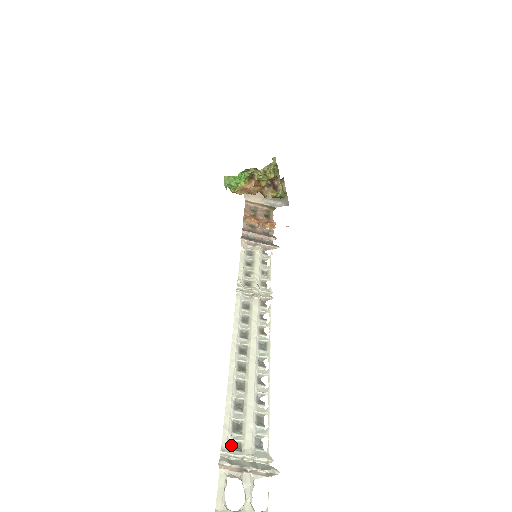
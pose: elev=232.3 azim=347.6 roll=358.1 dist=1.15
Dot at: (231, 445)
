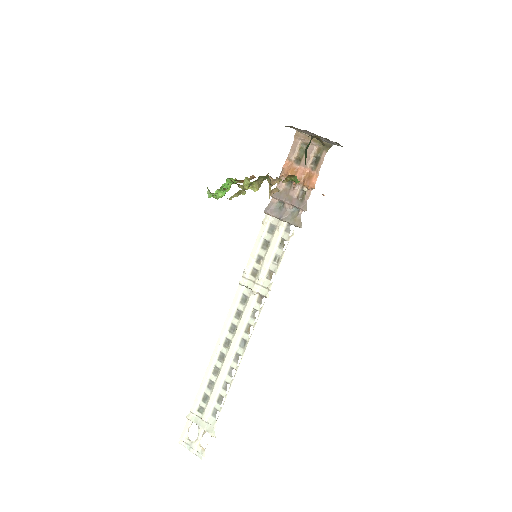
Dot at: (199, 407)
